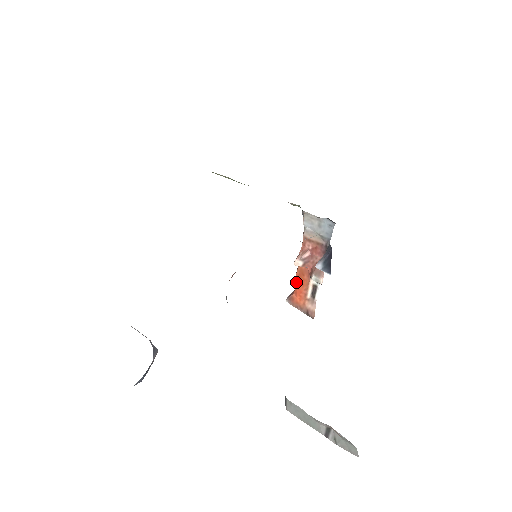
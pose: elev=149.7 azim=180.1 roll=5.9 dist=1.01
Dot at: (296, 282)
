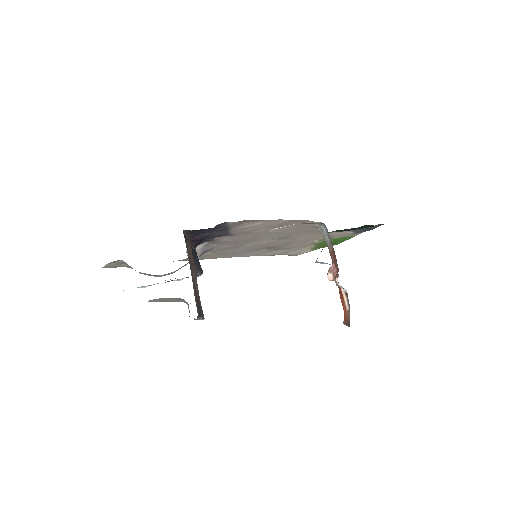
Dot at: occluded
